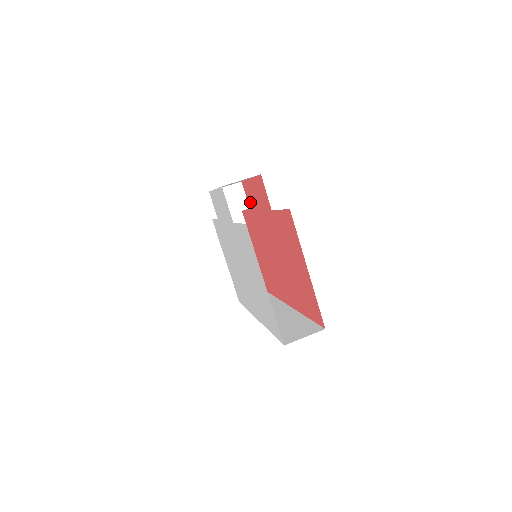
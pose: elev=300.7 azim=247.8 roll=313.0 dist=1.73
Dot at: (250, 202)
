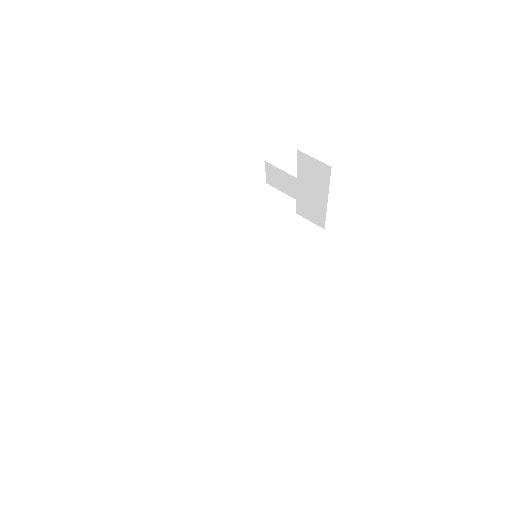
Dot at: occluded
